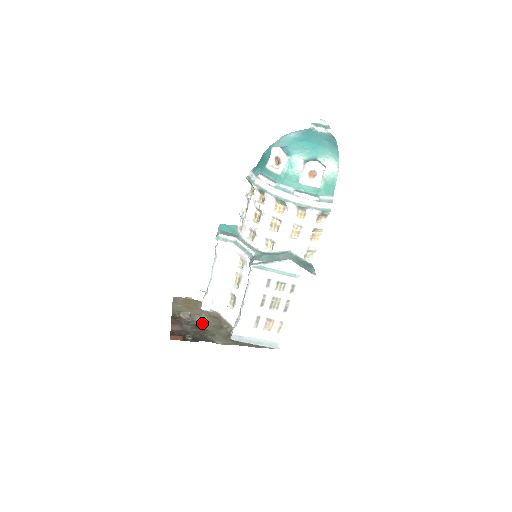
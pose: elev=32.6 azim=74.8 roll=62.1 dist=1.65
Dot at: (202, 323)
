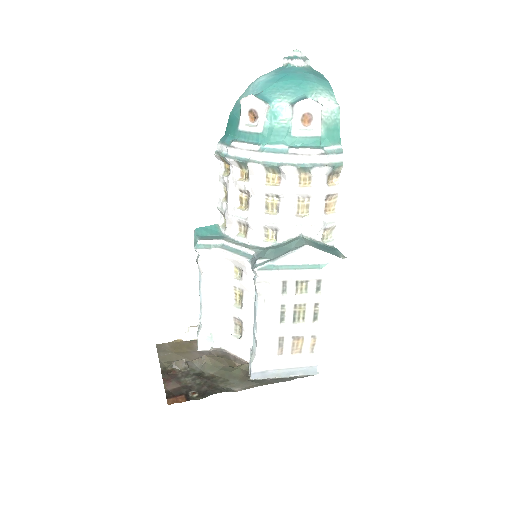
Dot at: (205, 369)
